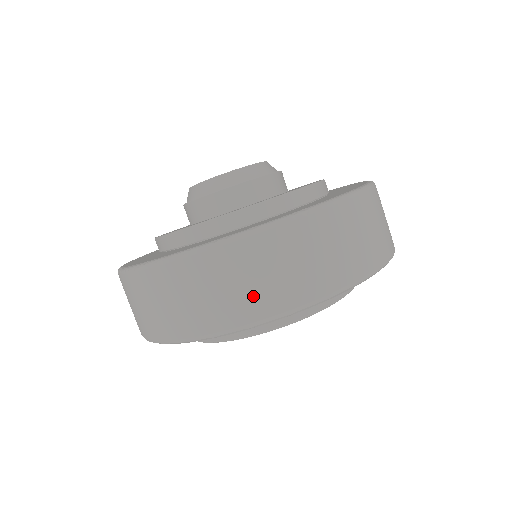
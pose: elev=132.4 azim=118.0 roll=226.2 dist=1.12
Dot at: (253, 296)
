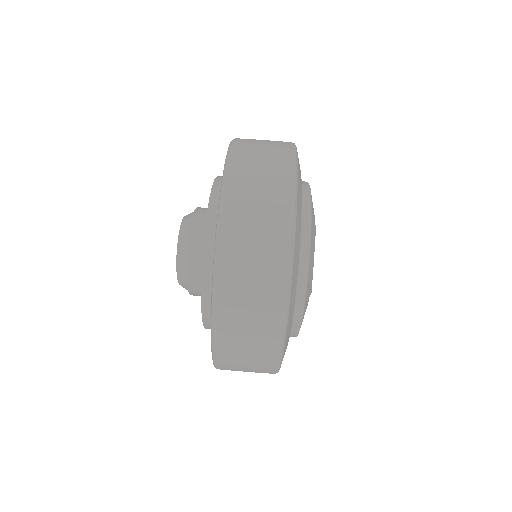
Dot at: (263, 307)
